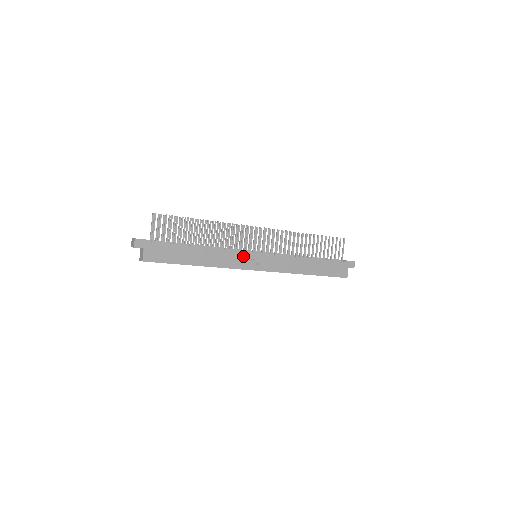
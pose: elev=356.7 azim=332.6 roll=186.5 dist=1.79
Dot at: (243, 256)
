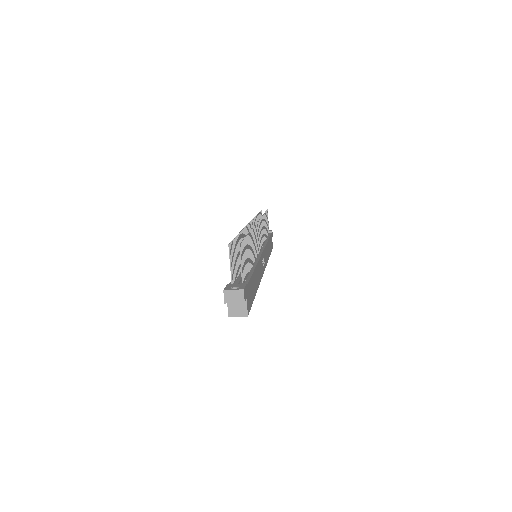
Dot at: (261, 261)
